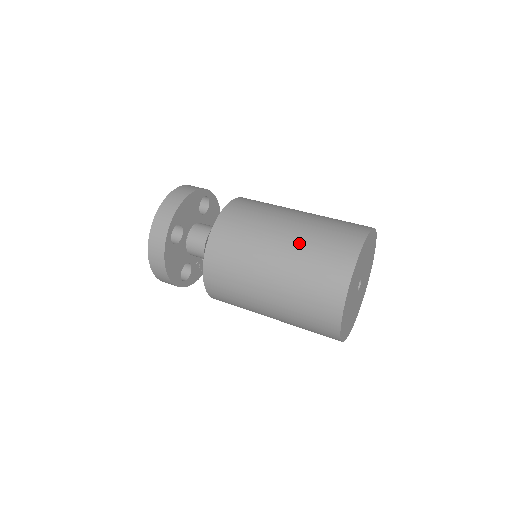
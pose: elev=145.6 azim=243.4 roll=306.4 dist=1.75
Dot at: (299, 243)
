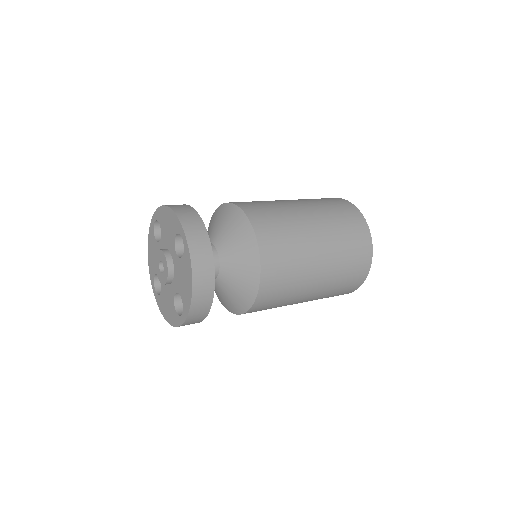
Dot at: (317, 207)
